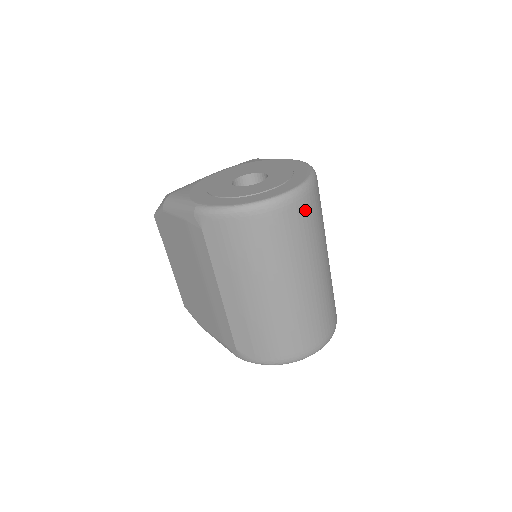
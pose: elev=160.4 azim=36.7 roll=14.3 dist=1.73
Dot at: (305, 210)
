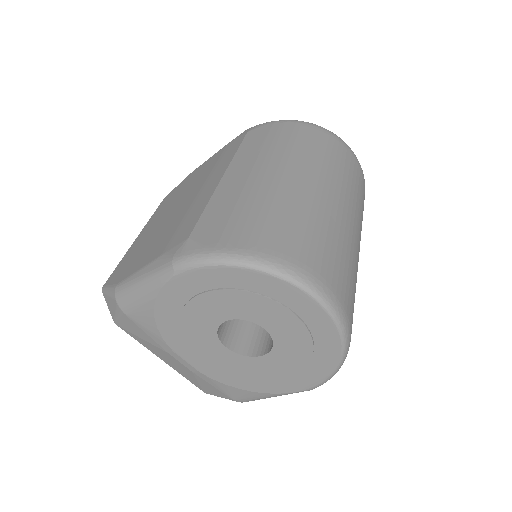
Dot at: (357, 169)
